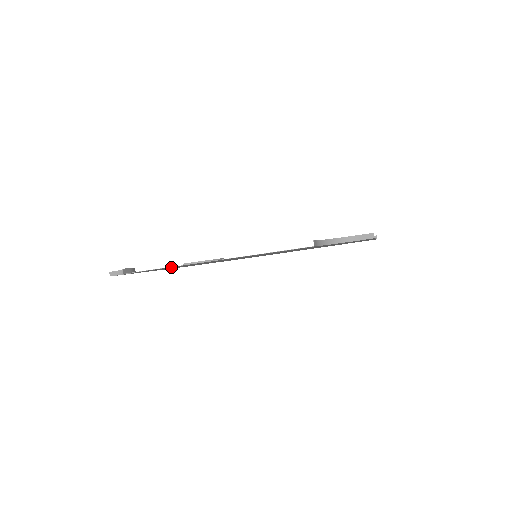
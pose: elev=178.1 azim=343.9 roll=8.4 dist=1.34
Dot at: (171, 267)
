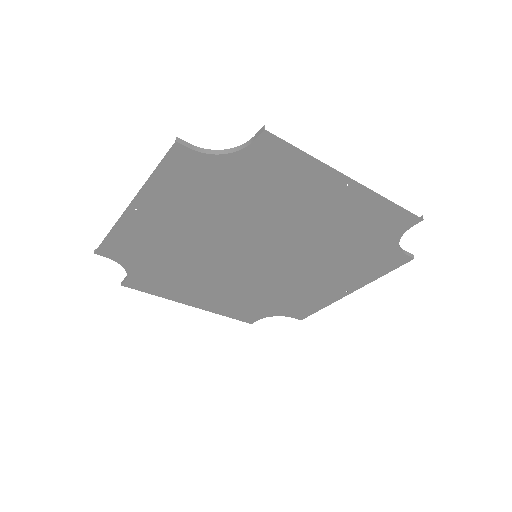
Dot at: (136, 247)
